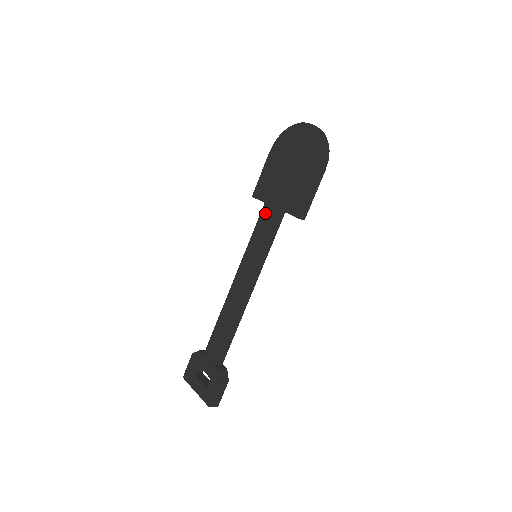
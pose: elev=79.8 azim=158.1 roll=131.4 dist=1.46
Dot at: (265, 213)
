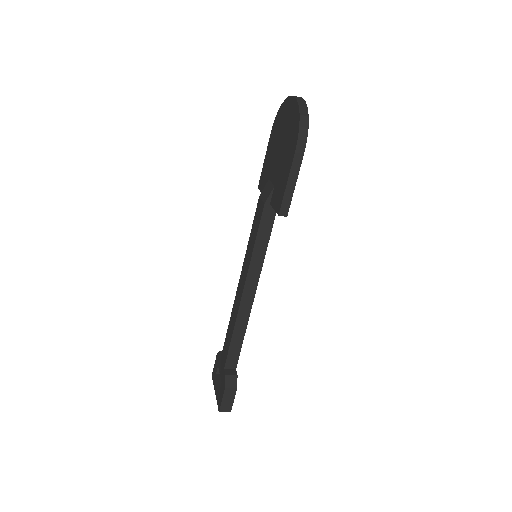
Dot at: (258, 208)
